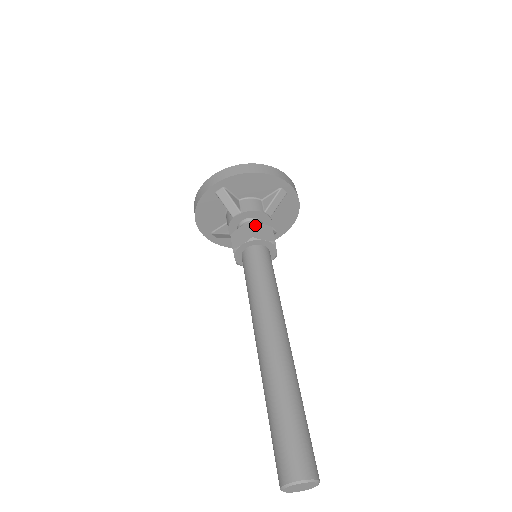
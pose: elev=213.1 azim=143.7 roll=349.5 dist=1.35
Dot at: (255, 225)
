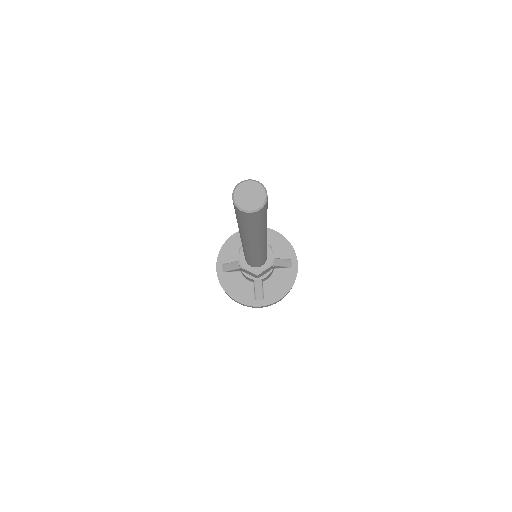
Dot at: occluded
